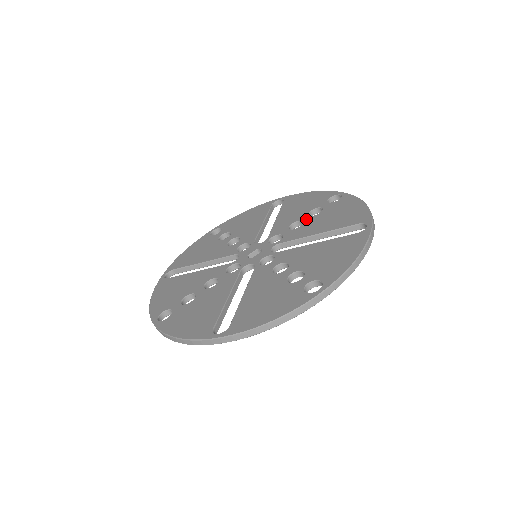
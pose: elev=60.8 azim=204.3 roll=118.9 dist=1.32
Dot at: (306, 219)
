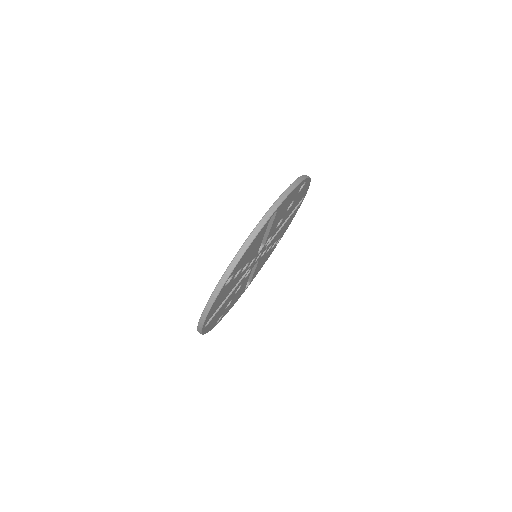
Dot at: occluded
